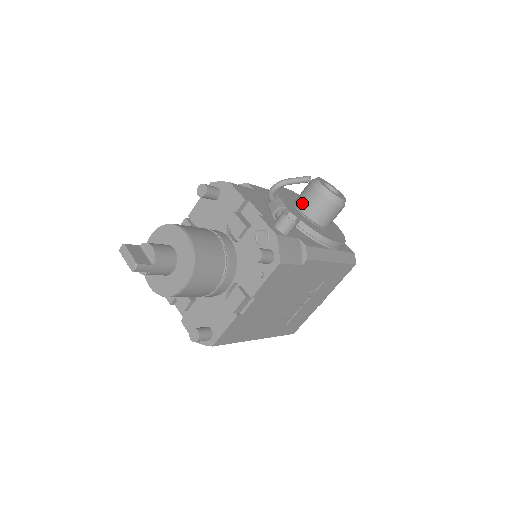
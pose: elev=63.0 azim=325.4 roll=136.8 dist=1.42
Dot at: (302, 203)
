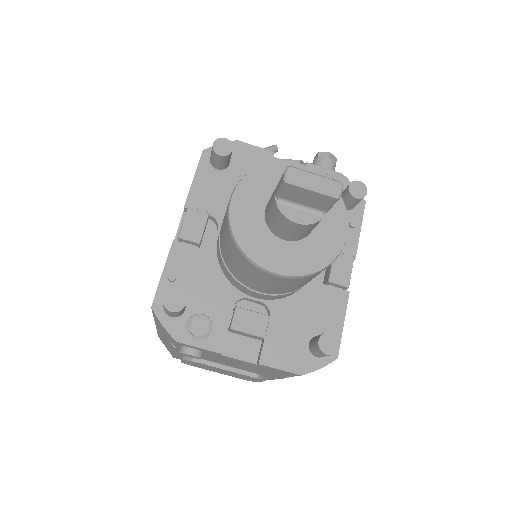
Dot at: occluded
